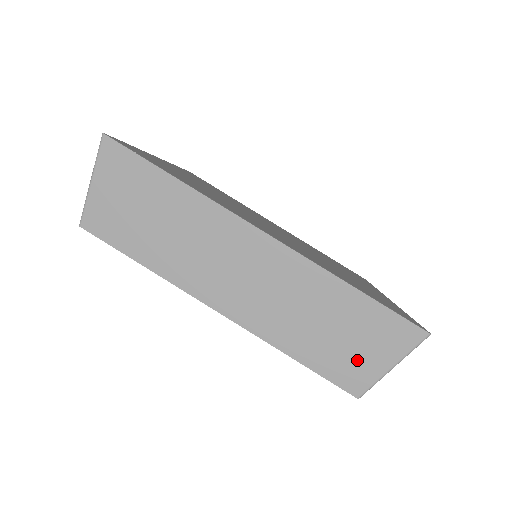
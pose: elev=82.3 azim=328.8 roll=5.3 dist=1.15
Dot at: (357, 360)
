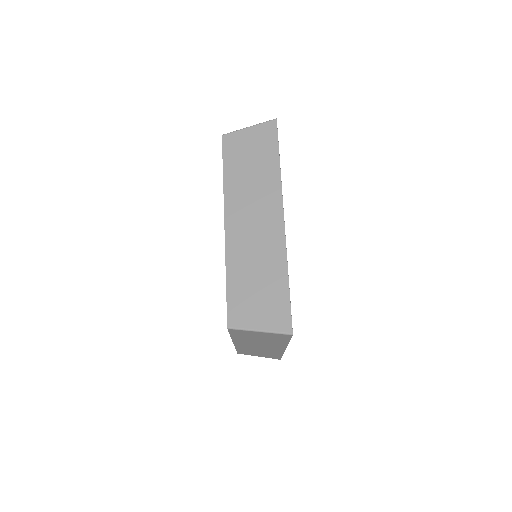
Dot at: (250, 310)
